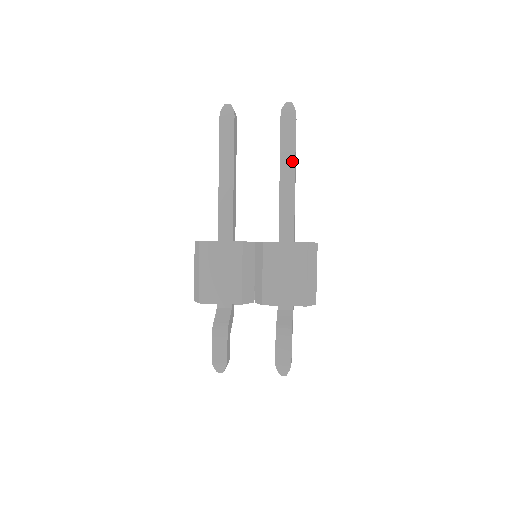
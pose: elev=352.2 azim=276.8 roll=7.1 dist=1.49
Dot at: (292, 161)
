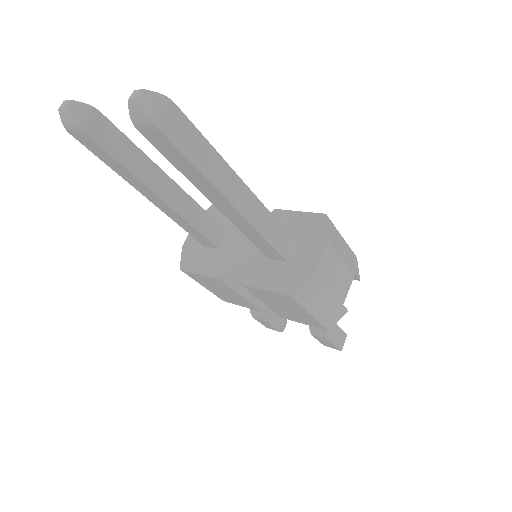
Dot at: (213, 190)
